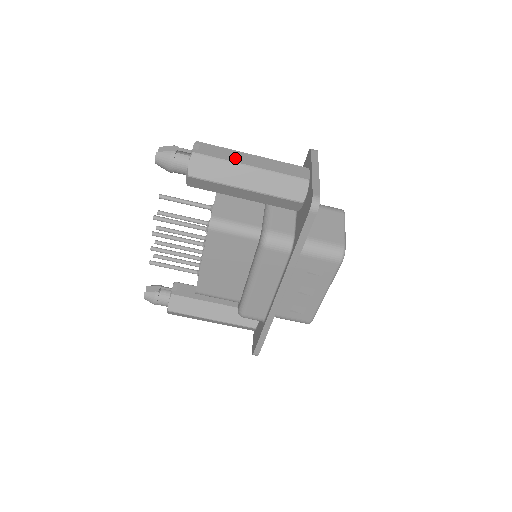
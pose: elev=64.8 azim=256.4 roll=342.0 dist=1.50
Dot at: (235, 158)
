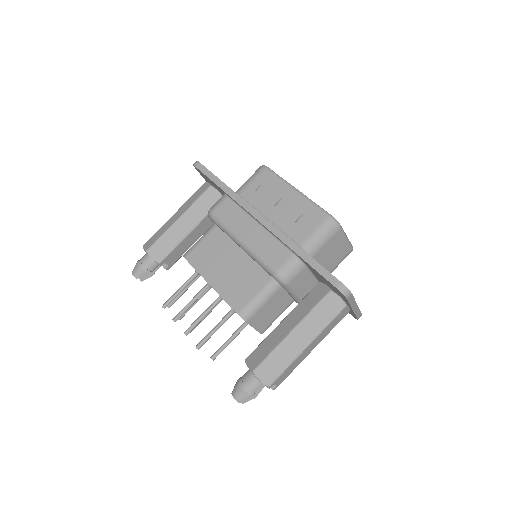
Dot at: occluded
